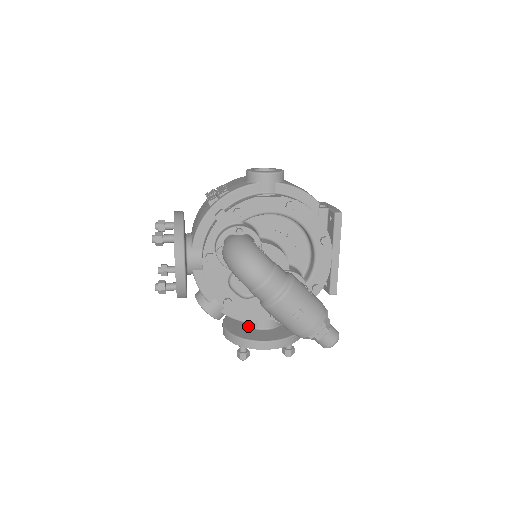
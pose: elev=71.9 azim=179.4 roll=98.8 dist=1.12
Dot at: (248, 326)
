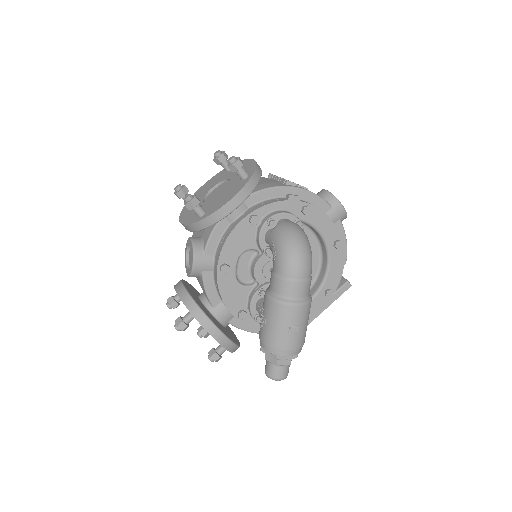
Dot at: (204, 304)
